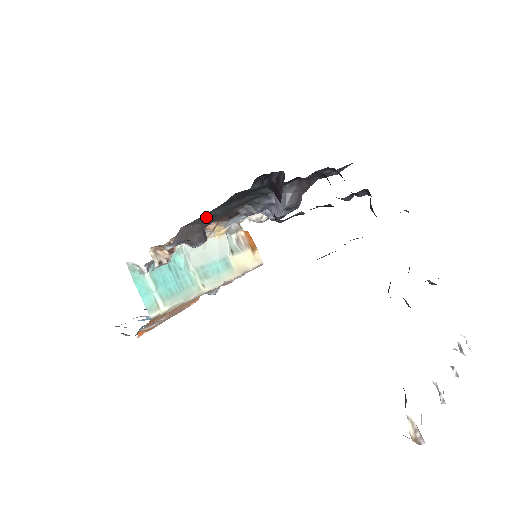
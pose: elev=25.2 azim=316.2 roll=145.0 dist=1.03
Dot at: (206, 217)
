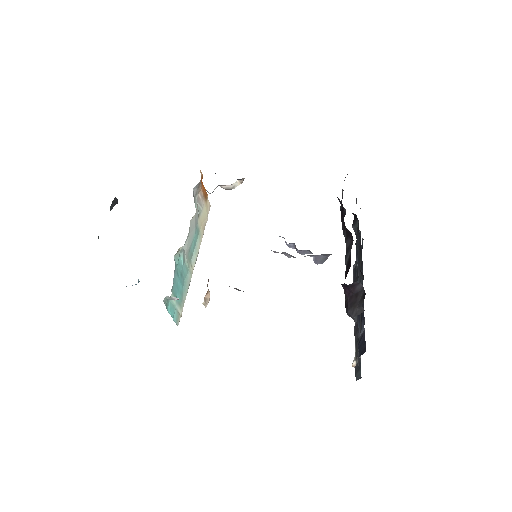
Dot at: occluded
